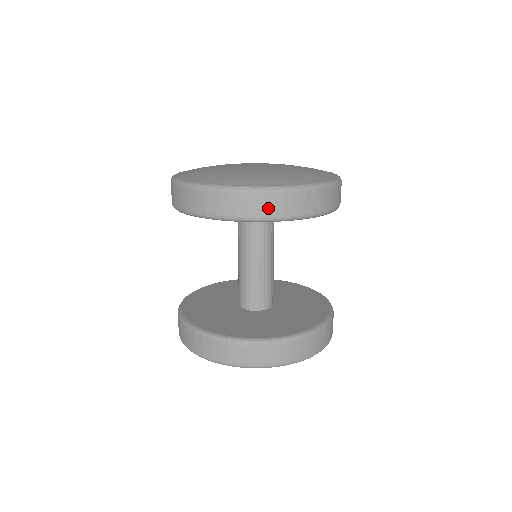
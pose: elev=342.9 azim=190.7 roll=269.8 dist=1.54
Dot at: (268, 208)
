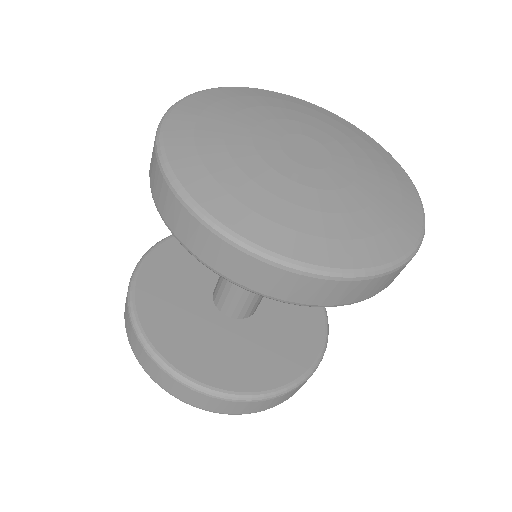
Dot at: (164, 205)
